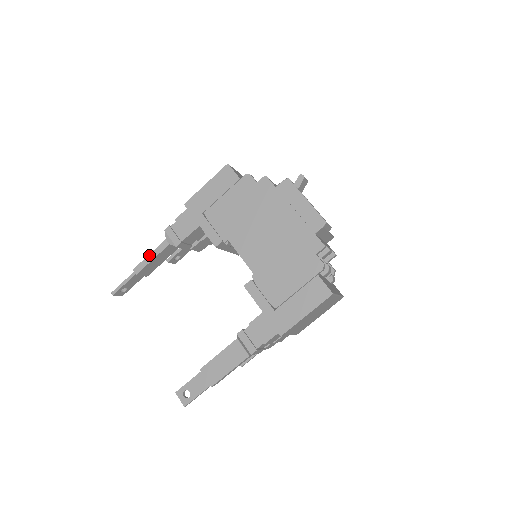
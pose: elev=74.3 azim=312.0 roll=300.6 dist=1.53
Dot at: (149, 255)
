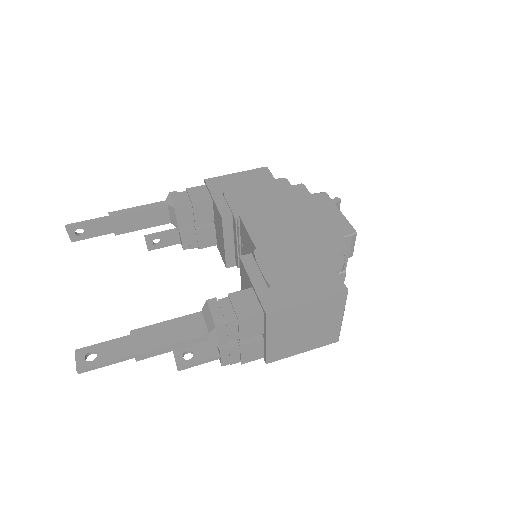
Dot at: (137, 206)
